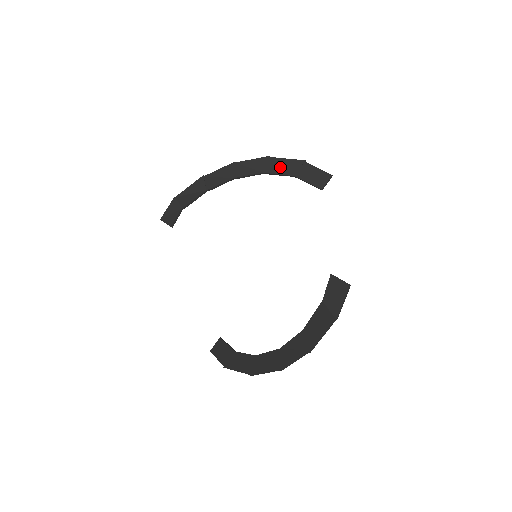
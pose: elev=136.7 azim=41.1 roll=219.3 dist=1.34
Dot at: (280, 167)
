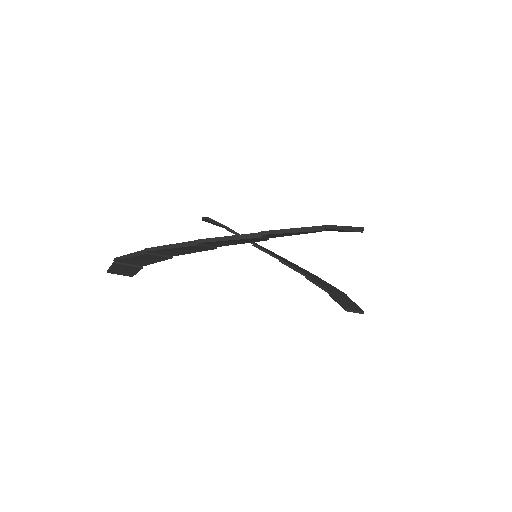
Dot at: (322, 283)
